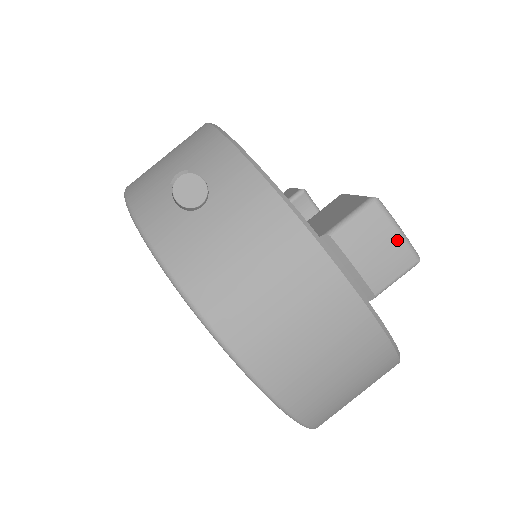
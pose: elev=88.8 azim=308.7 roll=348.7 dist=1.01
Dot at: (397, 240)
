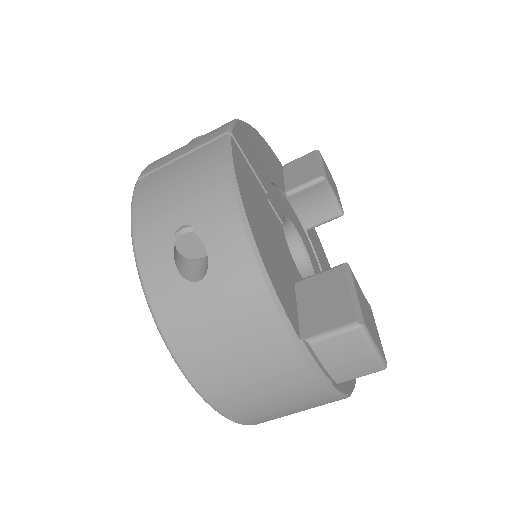
Dot at: (369, 357)
